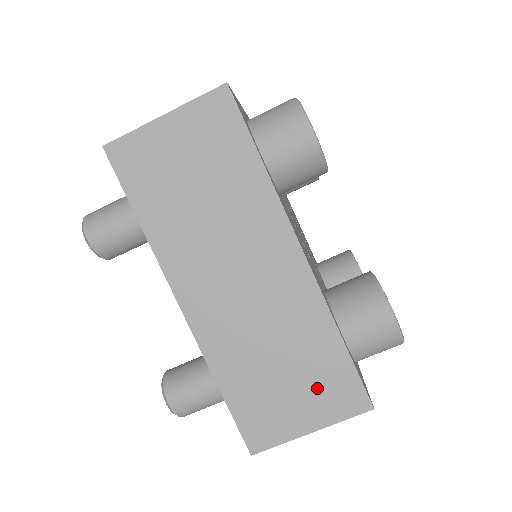
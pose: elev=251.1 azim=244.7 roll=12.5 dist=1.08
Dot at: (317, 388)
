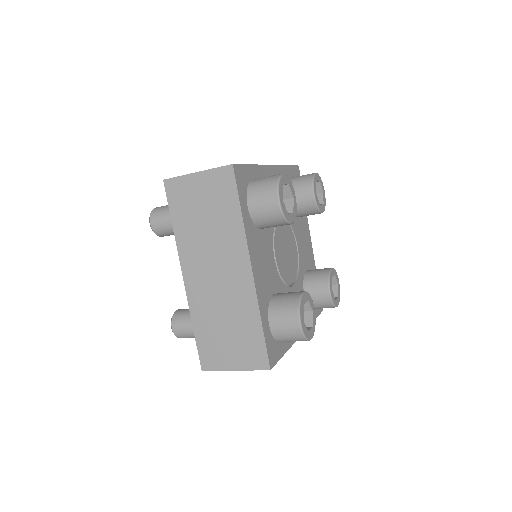
Dot at: (243, 347)
